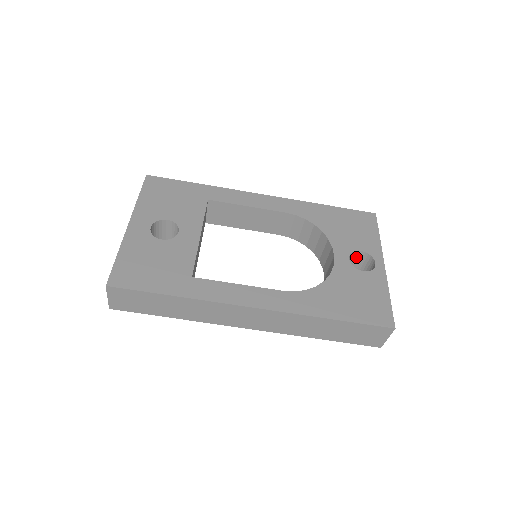
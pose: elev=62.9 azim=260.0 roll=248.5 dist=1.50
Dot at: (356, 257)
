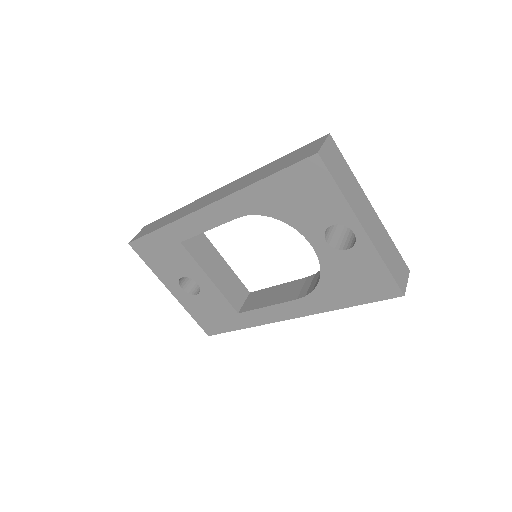
Dot at: occluded
